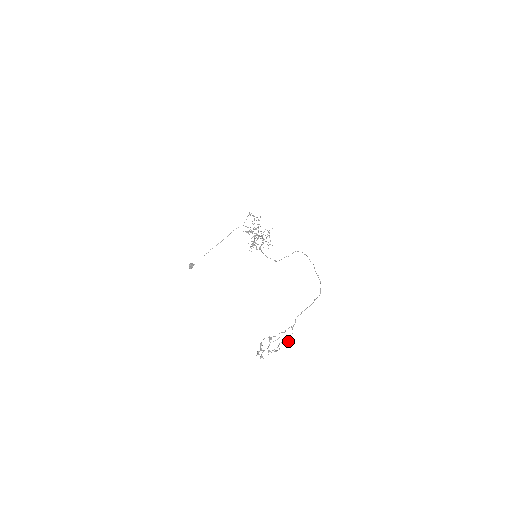
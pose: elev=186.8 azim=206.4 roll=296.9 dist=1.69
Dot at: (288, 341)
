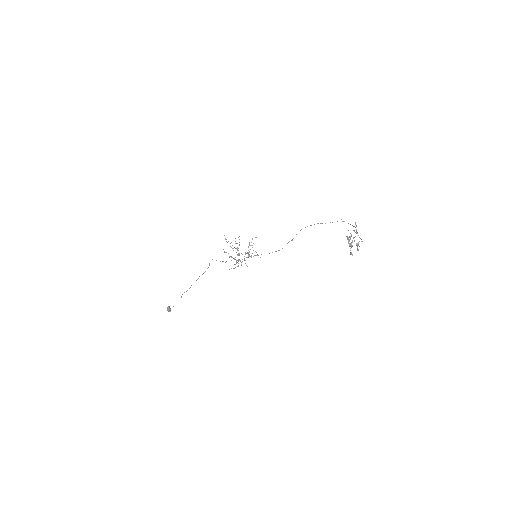
Dot at: occluded
